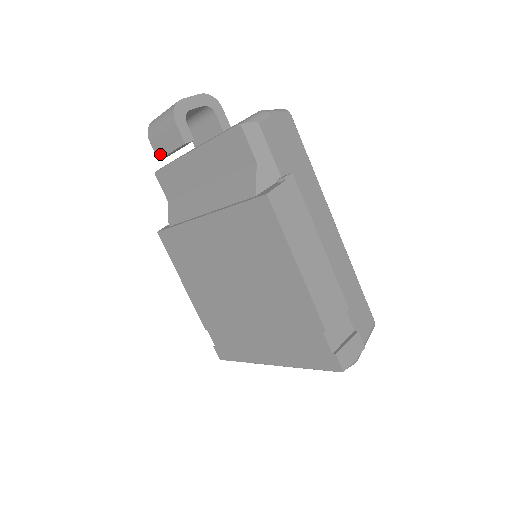
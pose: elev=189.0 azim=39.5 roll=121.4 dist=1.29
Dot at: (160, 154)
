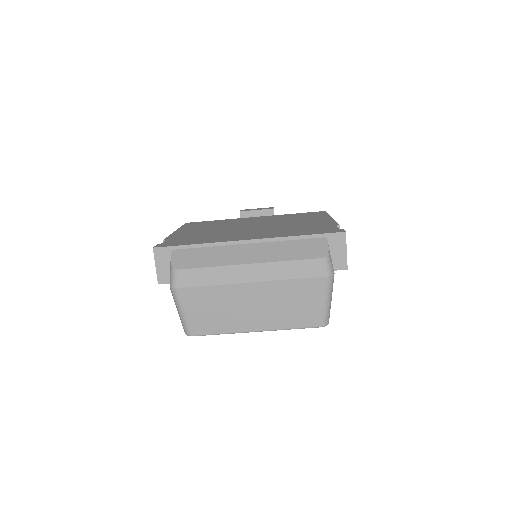
Dot at: (245, 211)
